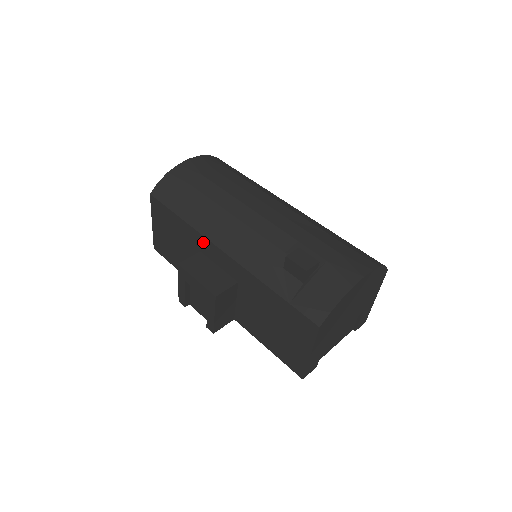
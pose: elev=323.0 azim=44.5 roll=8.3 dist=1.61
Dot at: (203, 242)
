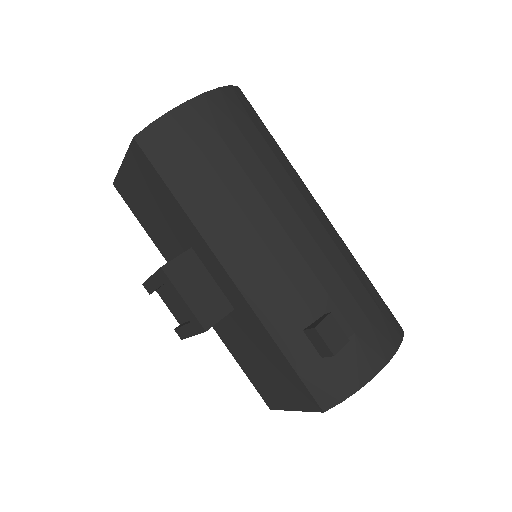
Dot at: (202, 246)
